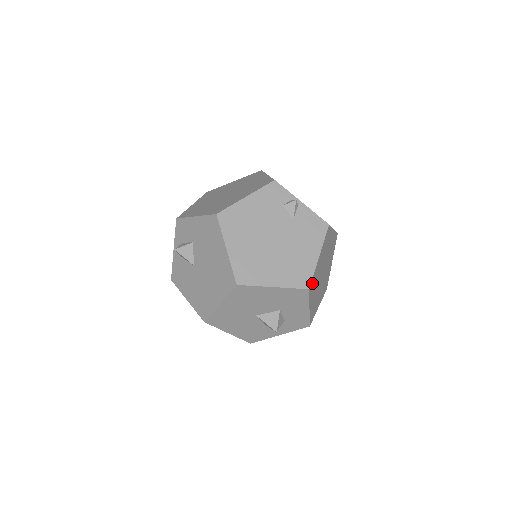
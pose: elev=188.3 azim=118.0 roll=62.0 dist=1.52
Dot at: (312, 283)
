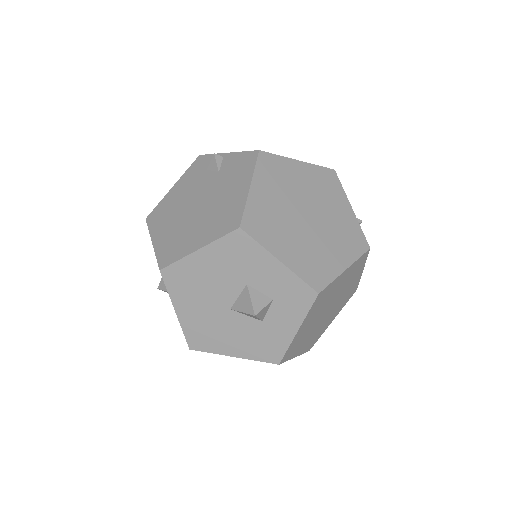
Dot at: (252, 222)
